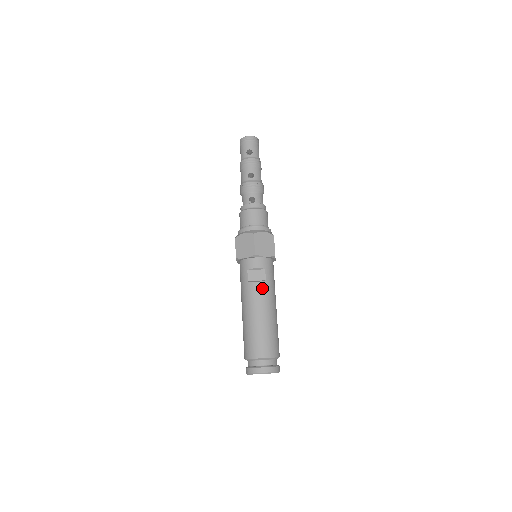
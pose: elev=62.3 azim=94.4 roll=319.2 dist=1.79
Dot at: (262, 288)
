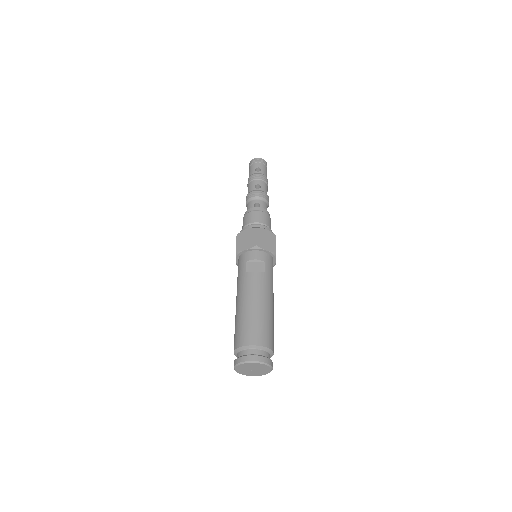
Dot at: (260, 278)
